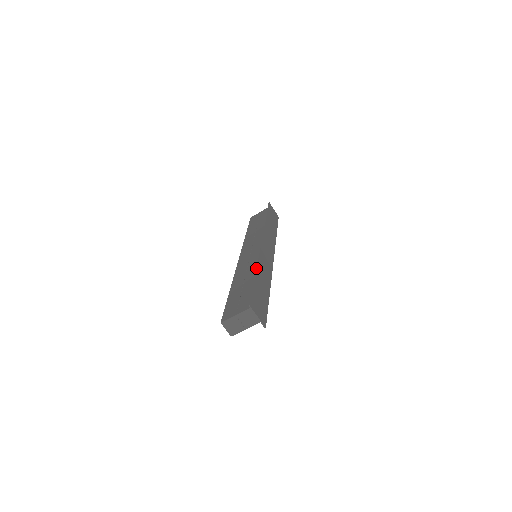
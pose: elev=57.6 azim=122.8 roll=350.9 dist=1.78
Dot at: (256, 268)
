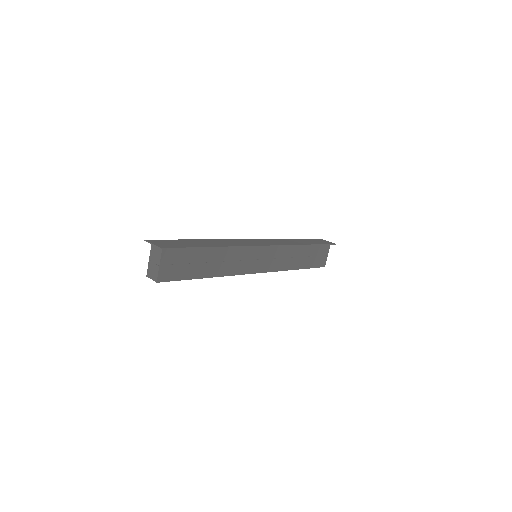
Dot at: (203, 239)
